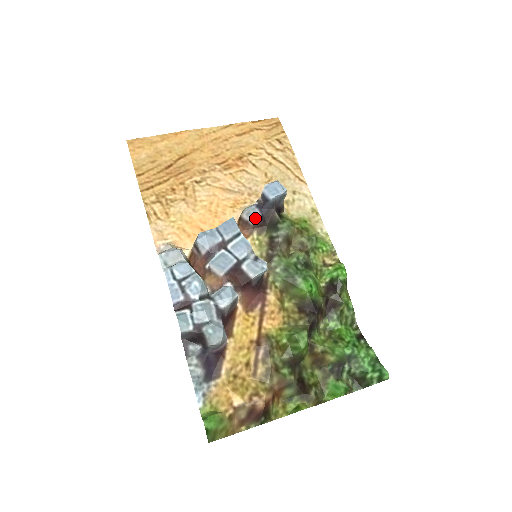
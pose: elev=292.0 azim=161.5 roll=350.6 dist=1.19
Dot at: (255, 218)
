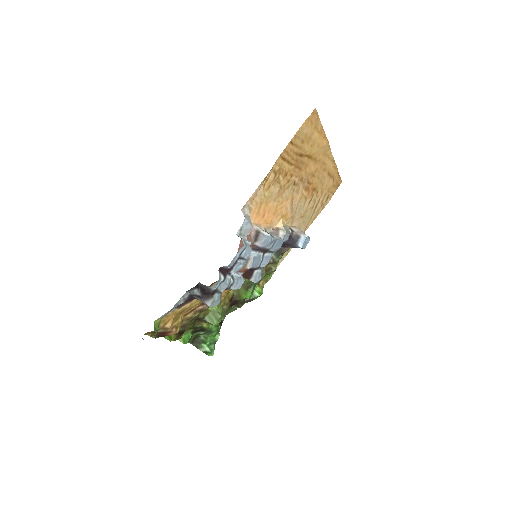
Dot at: occluded
